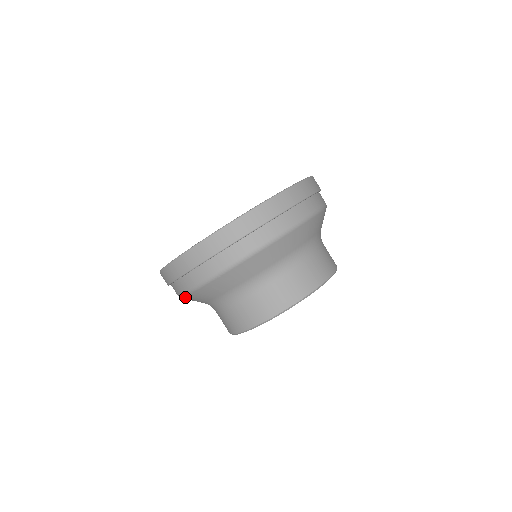
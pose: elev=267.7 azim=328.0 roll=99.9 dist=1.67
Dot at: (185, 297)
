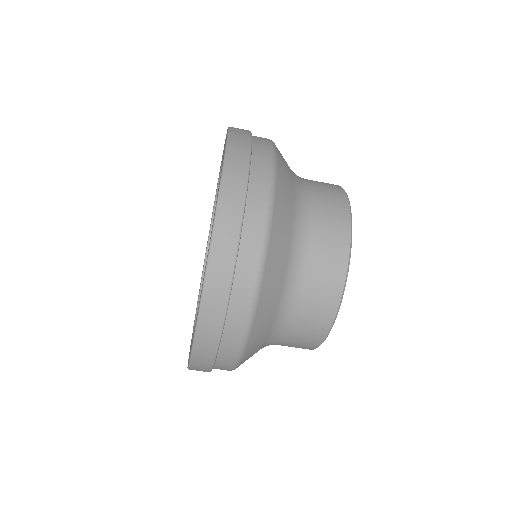
Dot at: occluded
